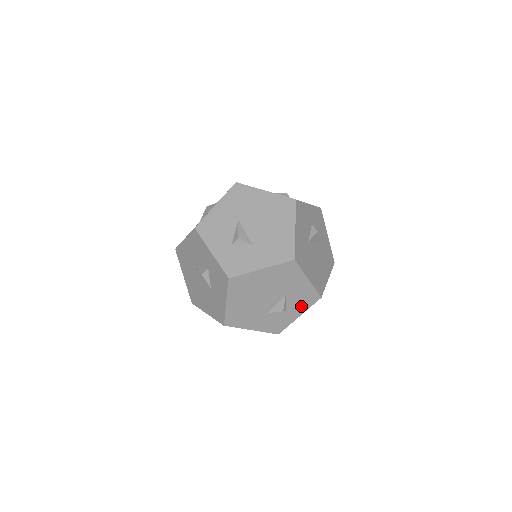
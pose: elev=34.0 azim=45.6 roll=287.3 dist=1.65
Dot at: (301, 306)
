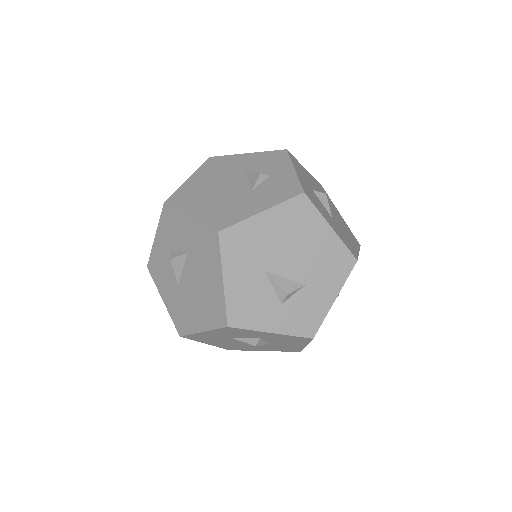
Dot at: (279, 165)
